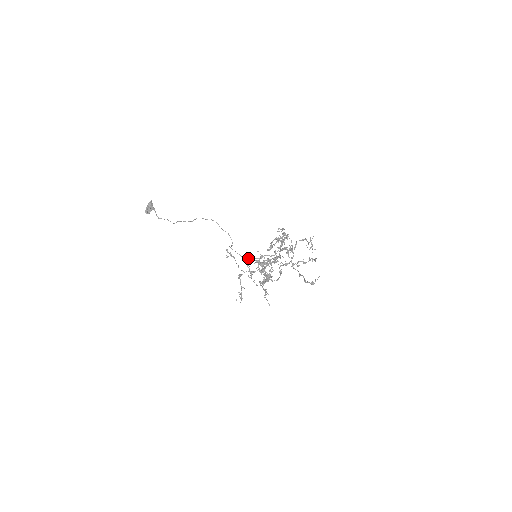
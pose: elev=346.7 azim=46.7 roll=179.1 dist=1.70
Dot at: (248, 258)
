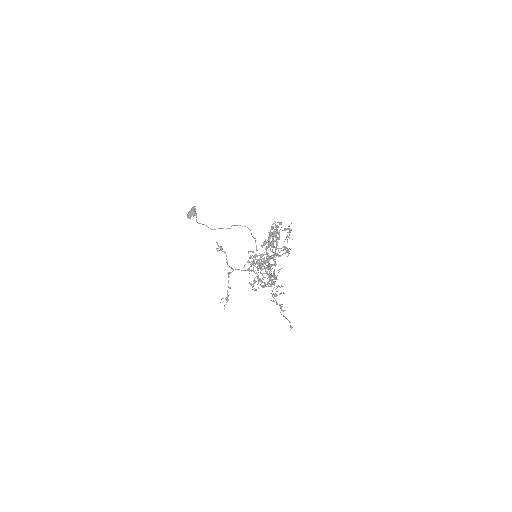
Dot at: occluded
